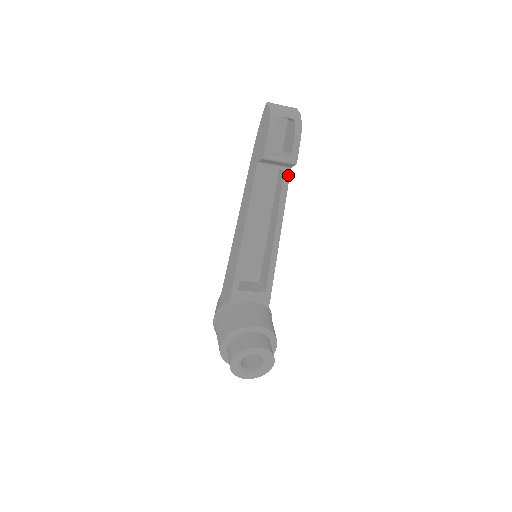
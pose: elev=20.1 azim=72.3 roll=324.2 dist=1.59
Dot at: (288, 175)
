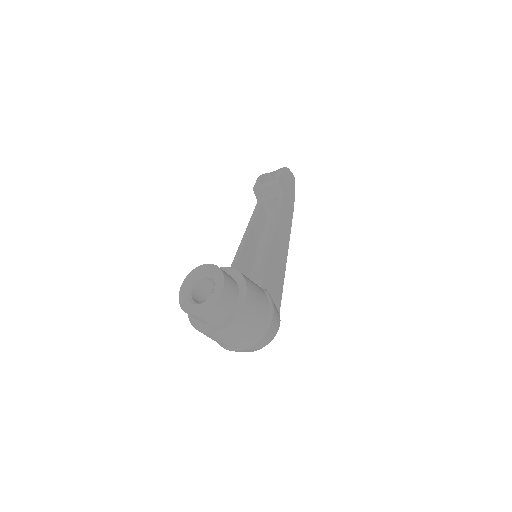
Dot at: (282, 197)
